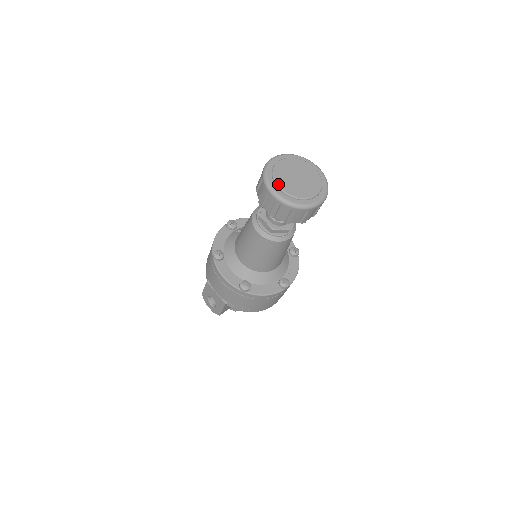
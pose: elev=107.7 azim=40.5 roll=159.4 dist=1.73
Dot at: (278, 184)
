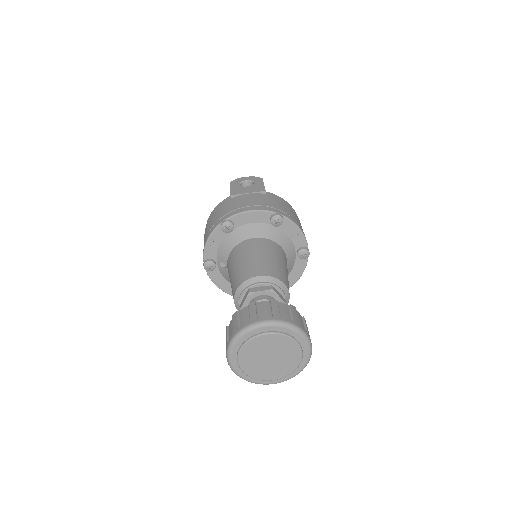
Dot at: (267, 380)
